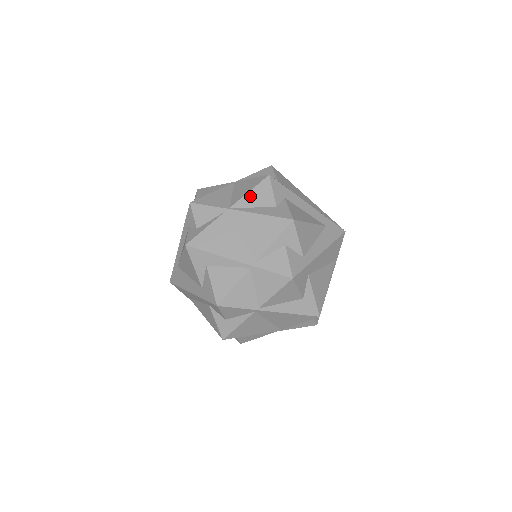
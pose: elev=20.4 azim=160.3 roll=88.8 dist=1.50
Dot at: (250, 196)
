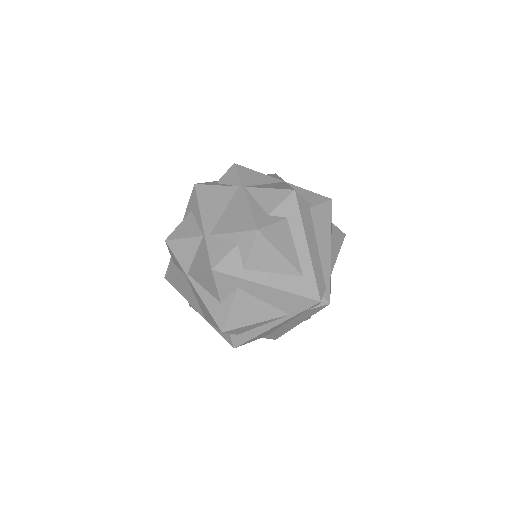
Dot at: (265, 191)
